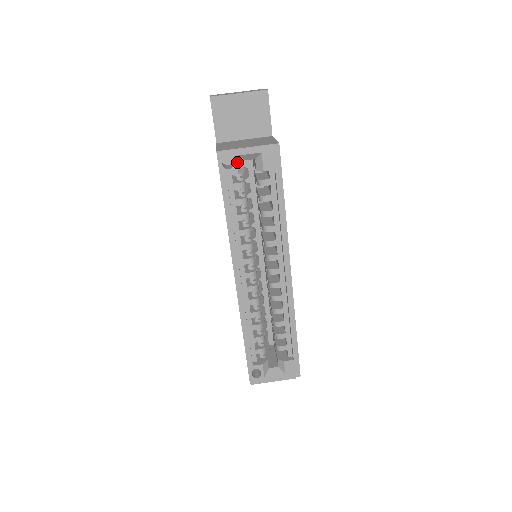
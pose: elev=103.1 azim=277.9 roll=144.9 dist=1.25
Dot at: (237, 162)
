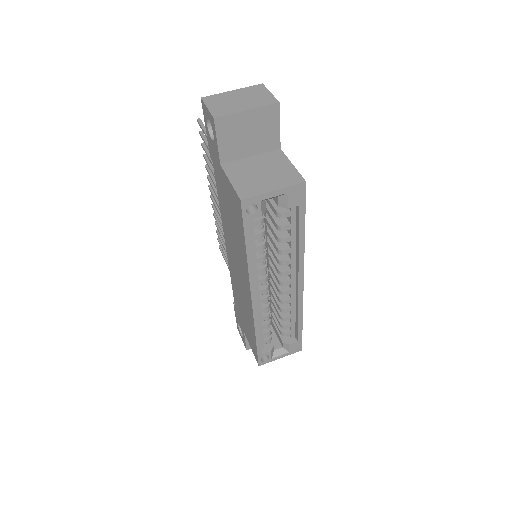
Dot at: (261, 205)
